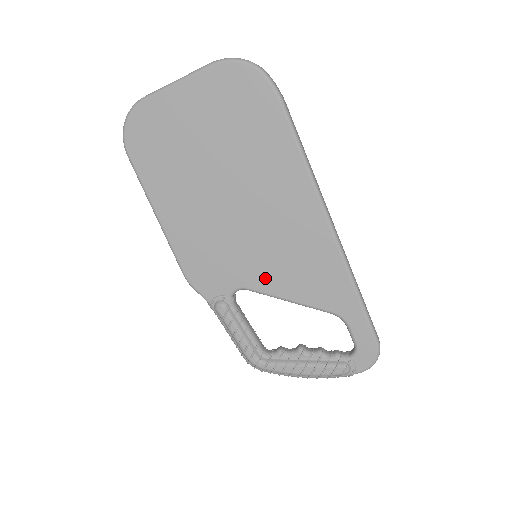
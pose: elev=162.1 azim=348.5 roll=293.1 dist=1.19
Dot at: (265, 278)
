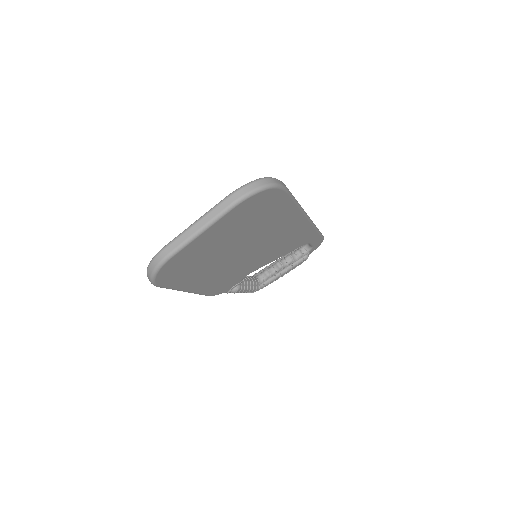
Dot at: (265, 262)
